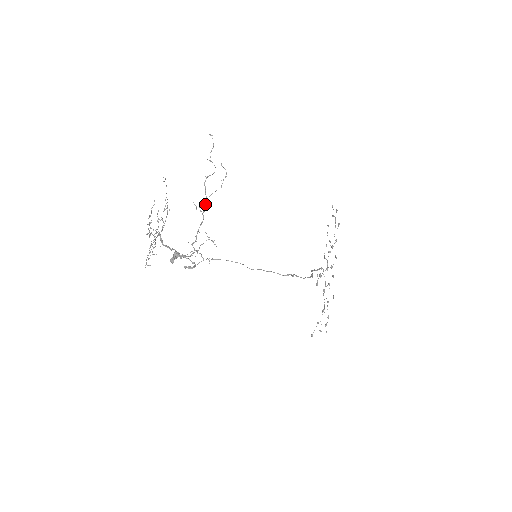
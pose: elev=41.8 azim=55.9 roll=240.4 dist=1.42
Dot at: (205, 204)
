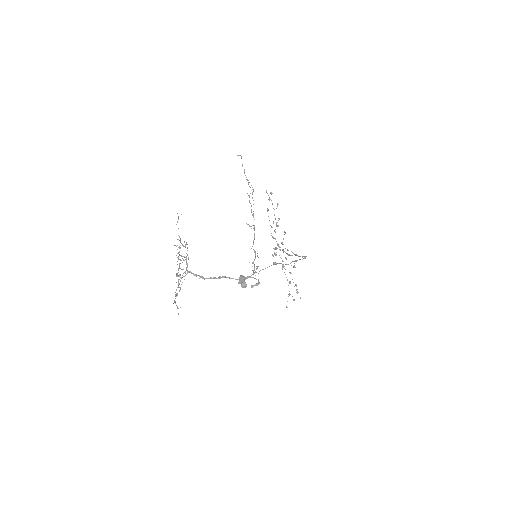
Dot at: occluded
